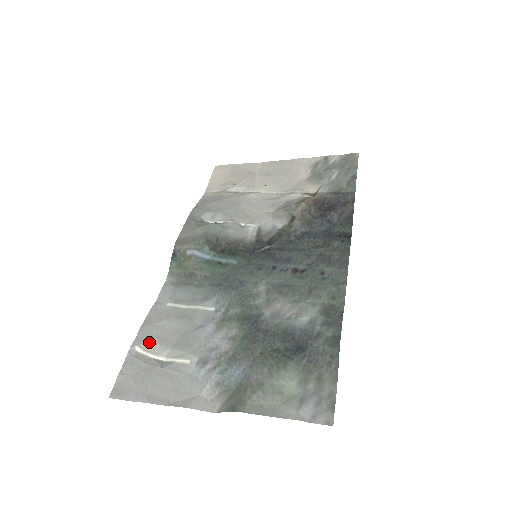
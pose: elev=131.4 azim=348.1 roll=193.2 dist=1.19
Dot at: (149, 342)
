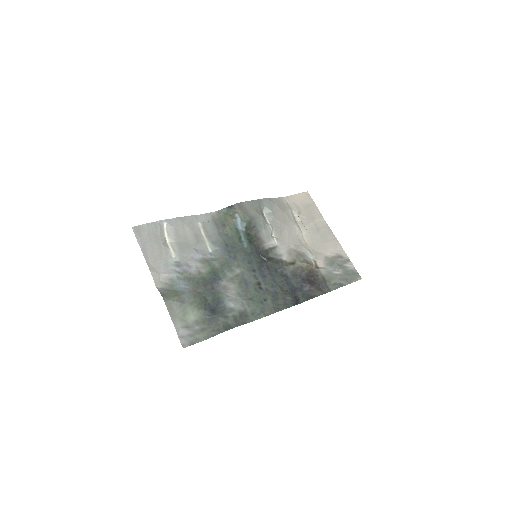
Dot at: (172, 228)
